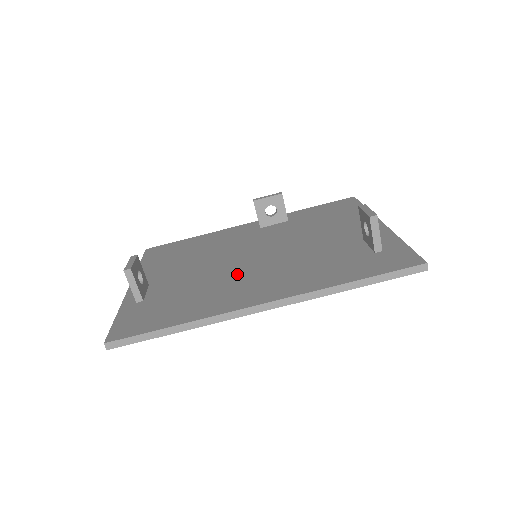
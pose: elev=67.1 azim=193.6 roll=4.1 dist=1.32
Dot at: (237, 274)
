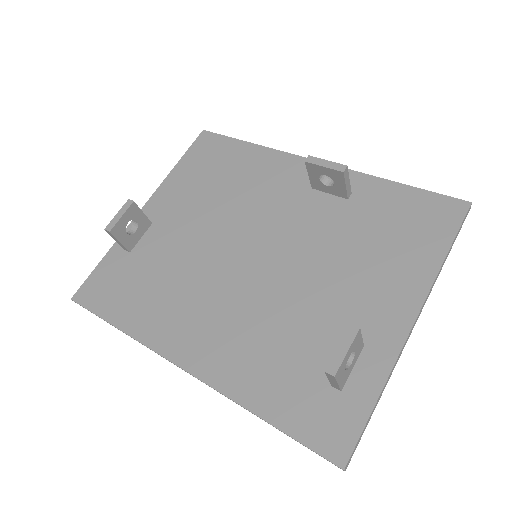
Dot at: (211, 283)
